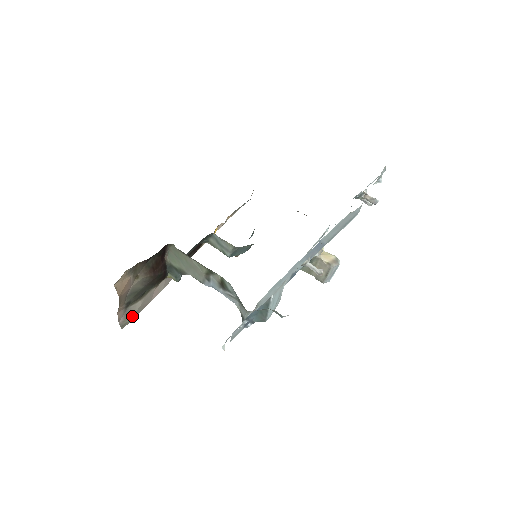
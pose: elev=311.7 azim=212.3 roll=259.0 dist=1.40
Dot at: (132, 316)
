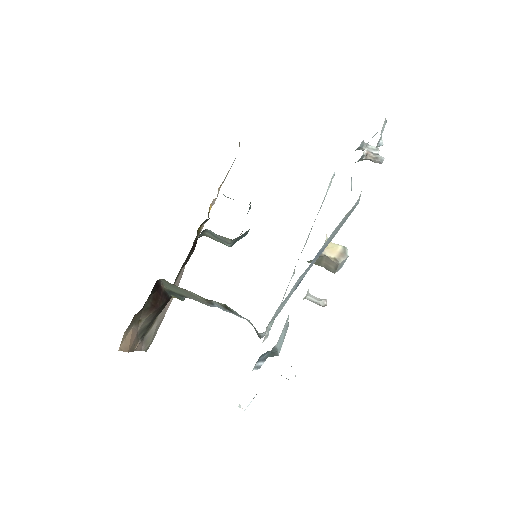
Dot at: (152, 337)
